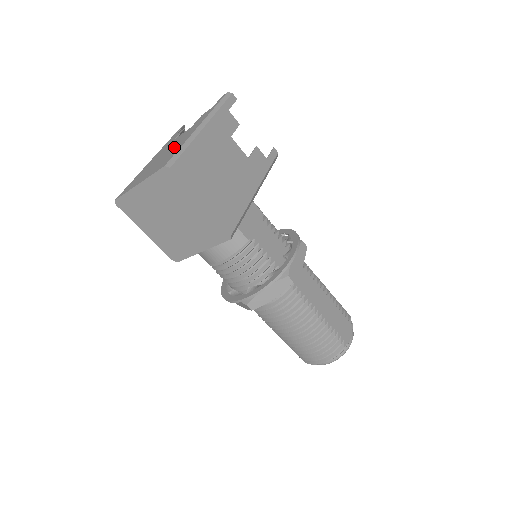
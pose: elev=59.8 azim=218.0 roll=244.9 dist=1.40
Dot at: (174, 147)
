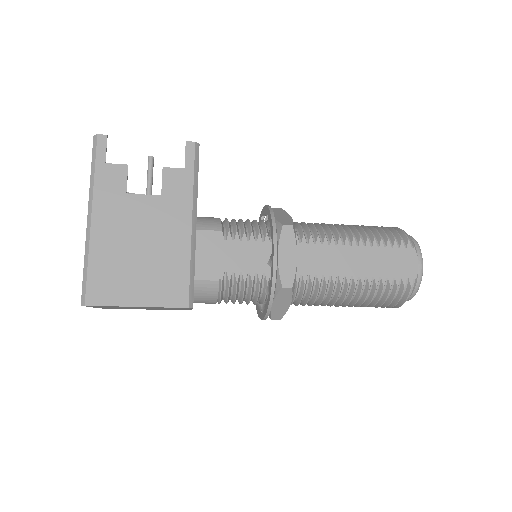
Dot at: occluded
